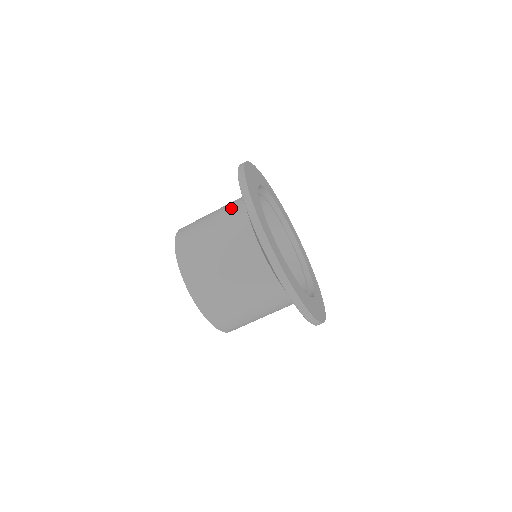
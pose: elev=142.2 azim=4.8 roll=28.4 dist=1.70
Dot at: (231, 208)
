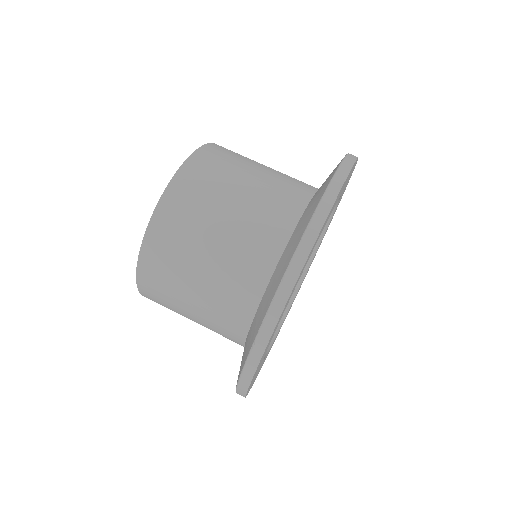
Dot at: (296, 180)
